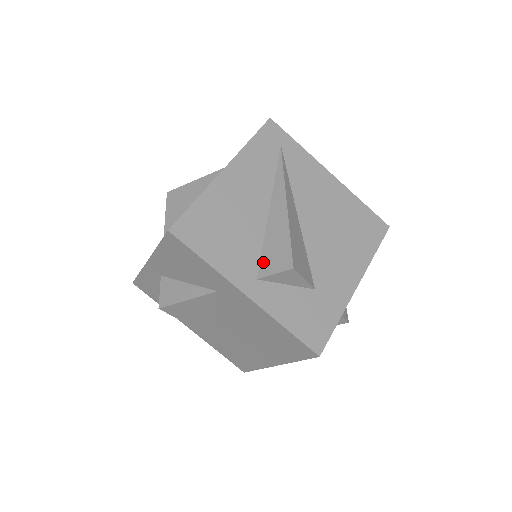
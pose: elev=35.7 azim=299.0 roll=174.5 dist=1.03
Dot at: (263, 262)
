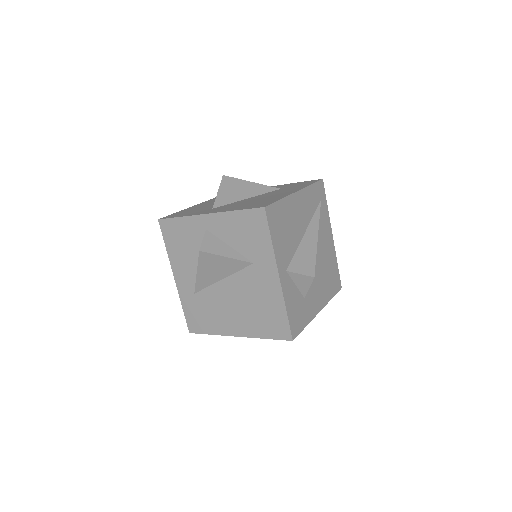
Dot at: (293, 263)
